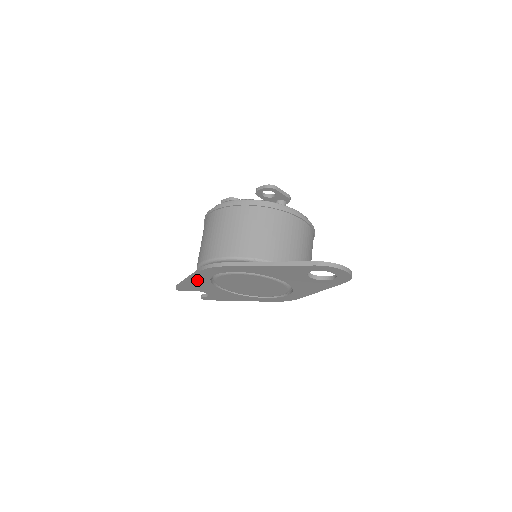
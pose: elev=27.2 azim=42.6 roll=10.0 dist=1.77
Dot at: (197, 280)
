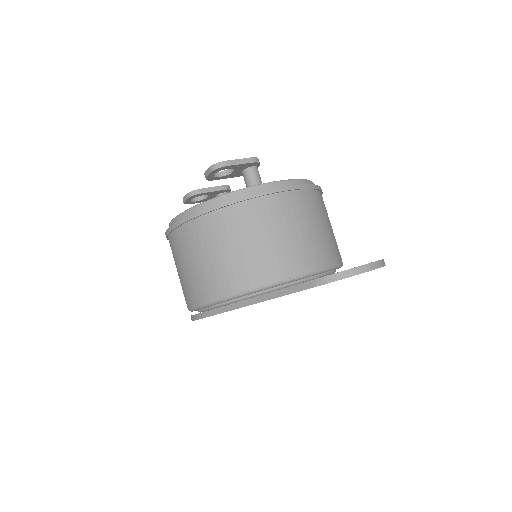
Dot at: occluded
